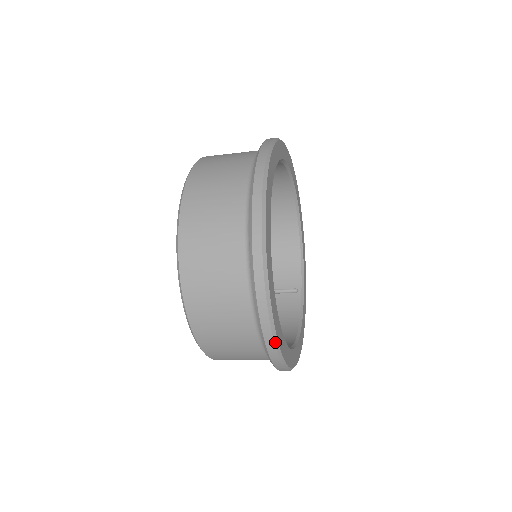
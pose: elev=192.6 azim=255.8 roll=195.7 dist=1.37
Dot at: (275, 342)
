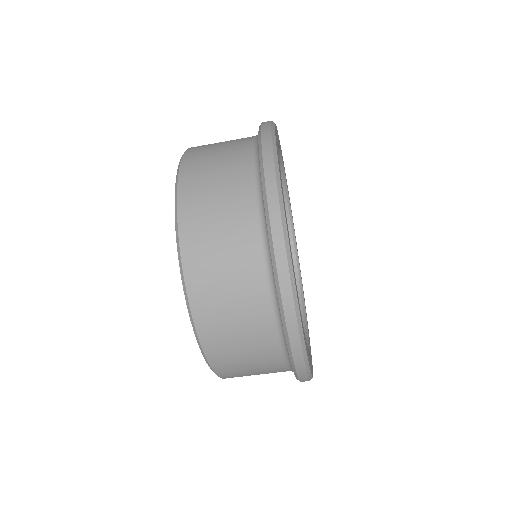
Dot at: (308, 373)
